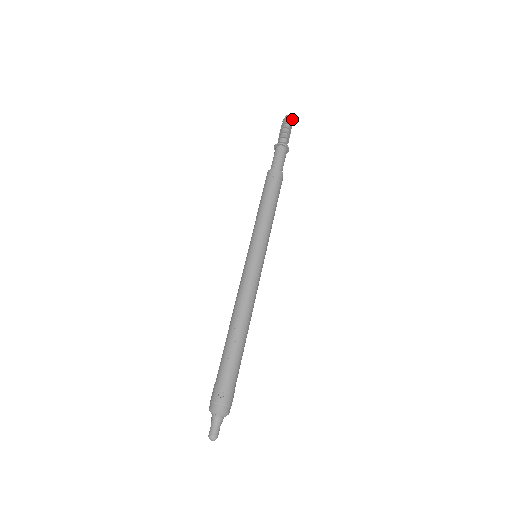
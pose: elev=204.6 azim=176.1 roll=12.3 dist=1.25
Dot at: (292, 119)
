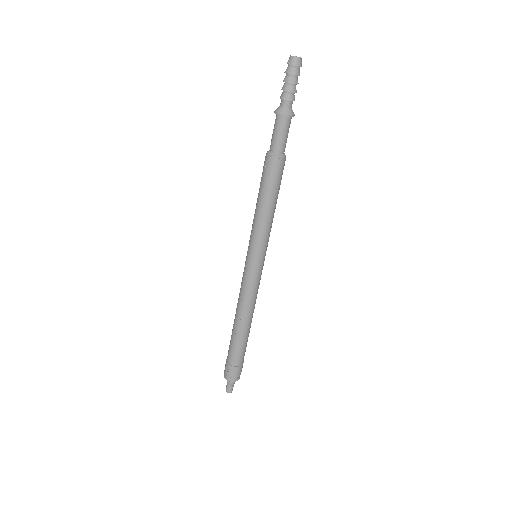
Dot at: (297, 61)
